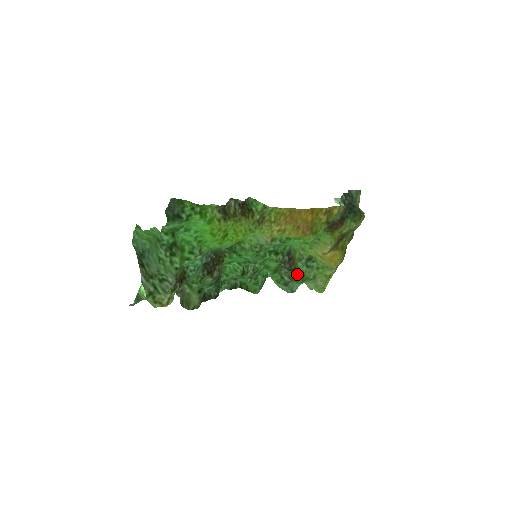
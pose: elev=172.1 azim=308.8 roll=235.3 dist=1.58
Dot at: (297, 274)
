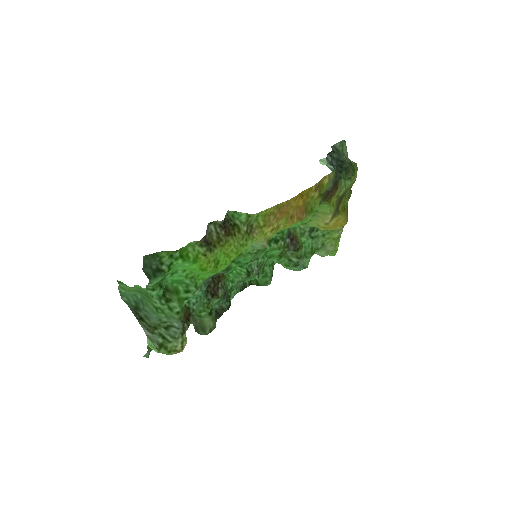
Dot at: (304, 249)
